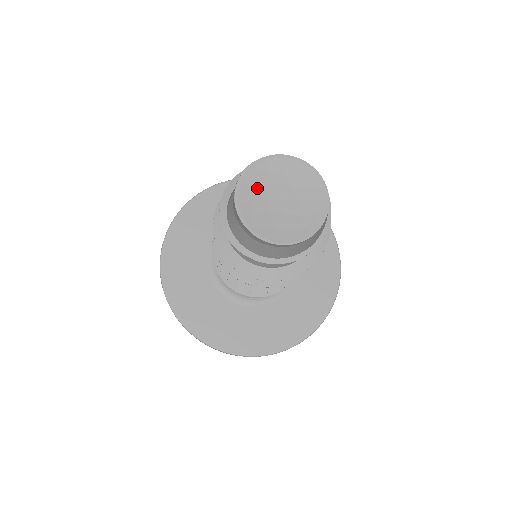
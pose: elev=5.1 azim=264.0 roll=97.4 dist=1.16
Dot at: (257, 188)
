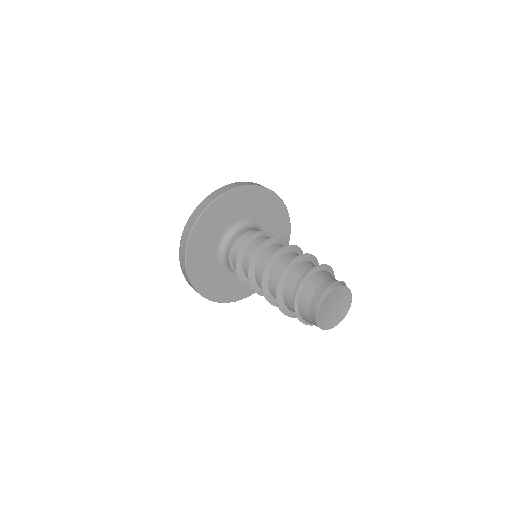
Dot at: (326, 305)
